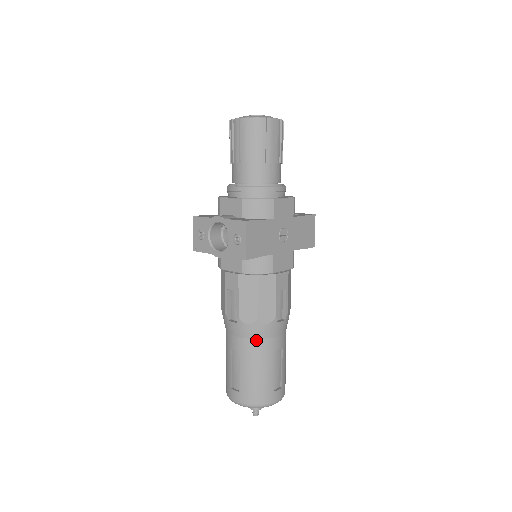
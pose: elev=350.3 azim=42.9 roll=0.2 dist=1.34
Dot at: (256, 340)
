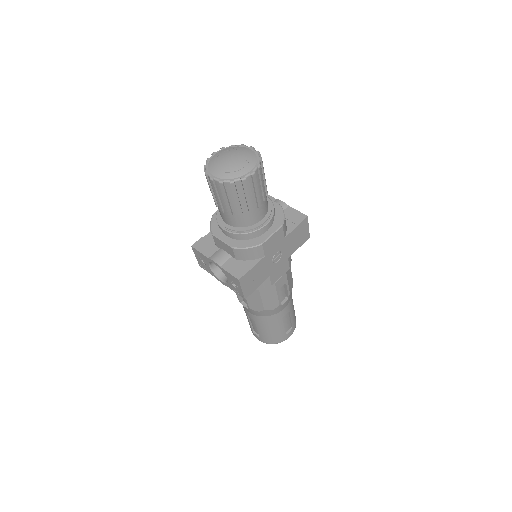
Dot at: (266, 317)
